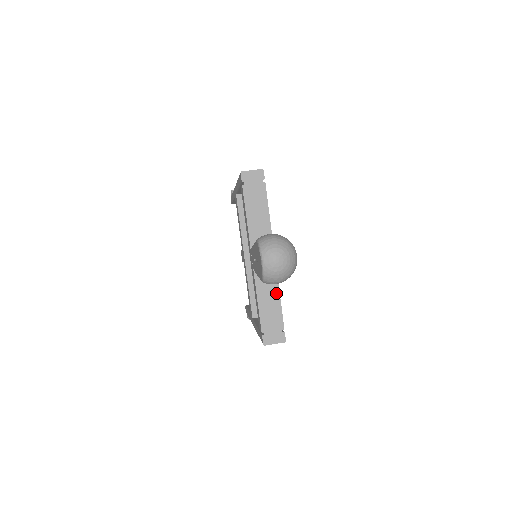
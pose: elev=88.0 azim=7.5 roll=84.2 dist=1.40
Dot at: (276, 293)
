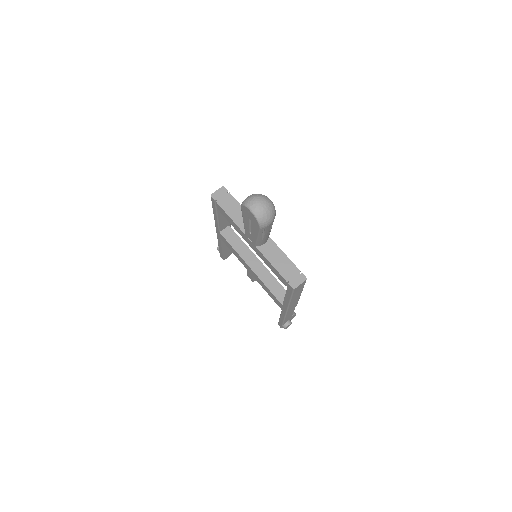
Dot at: (280, 252)
